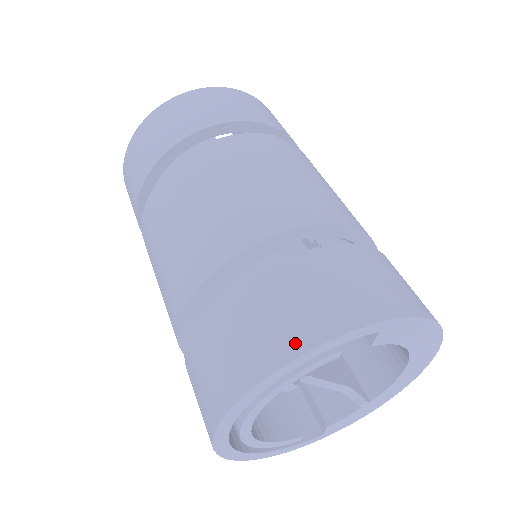
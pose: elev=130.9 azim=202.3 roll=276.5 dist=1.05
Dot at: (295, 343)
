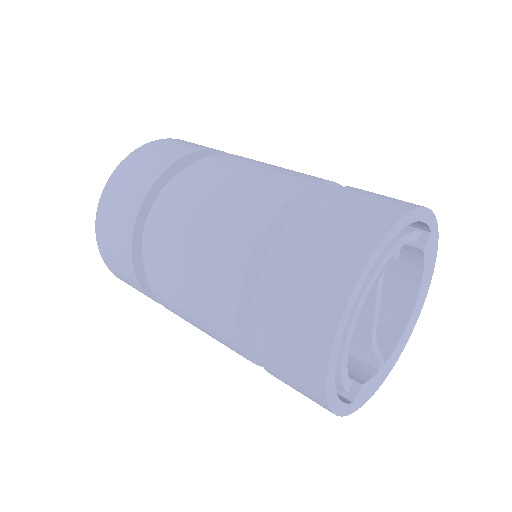
Dot at: (409, 204)
